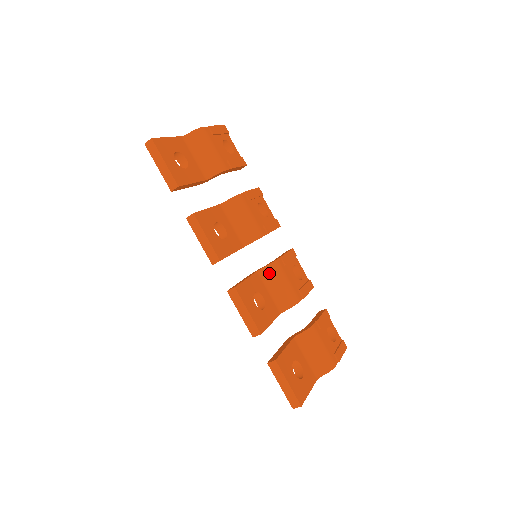
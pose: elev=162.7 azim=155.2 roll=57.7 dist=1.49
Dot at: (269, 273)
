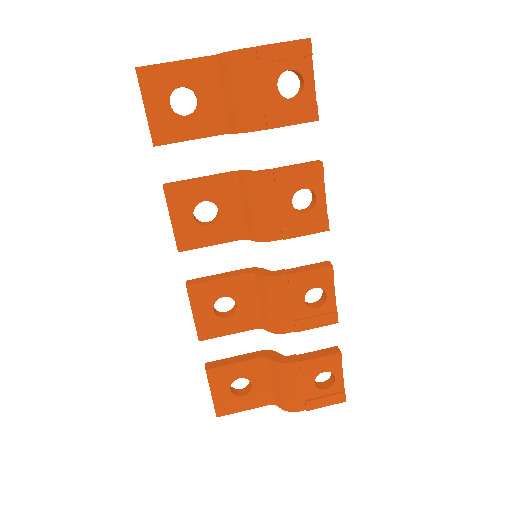
Dot at: (260, 284)
